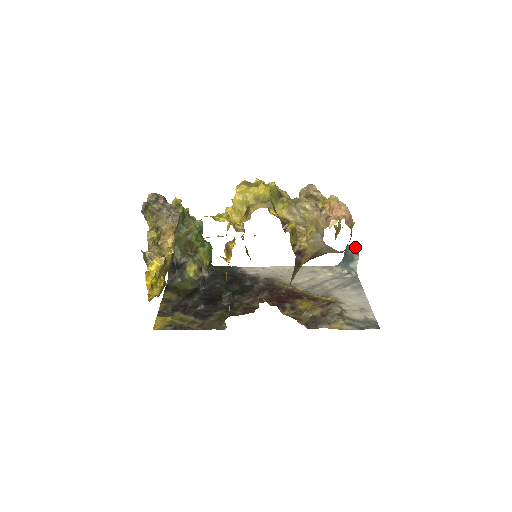
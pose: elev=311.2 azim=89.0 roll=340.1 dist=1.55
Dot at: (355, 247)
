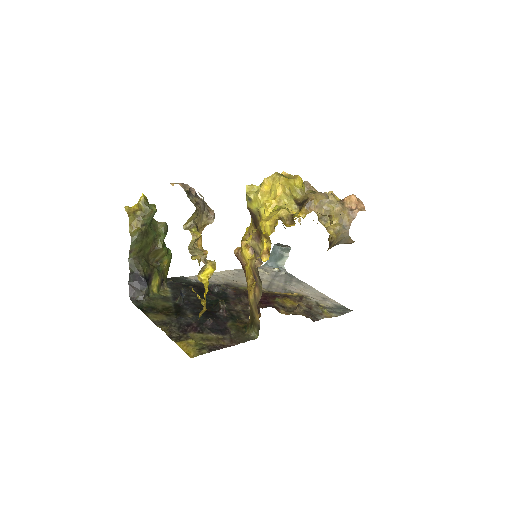
Dot at: (283, 245)
